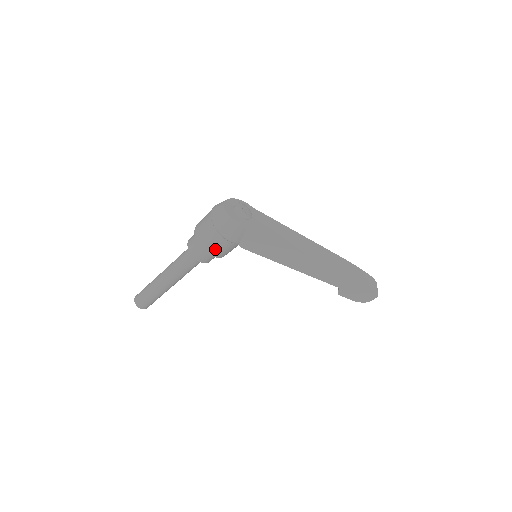
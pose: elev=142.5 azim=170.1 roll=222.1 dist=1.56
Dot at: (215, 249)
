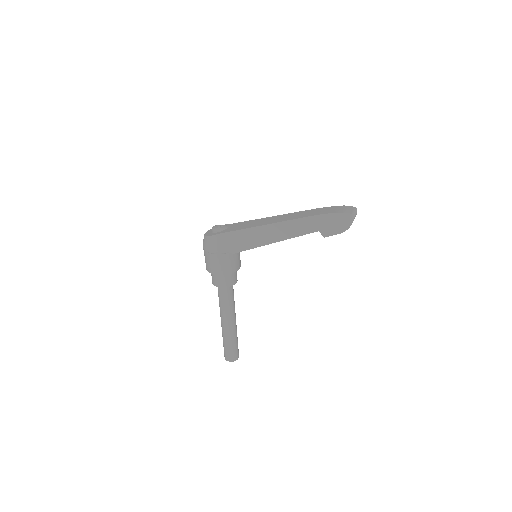
Dot at: (218, 267)
